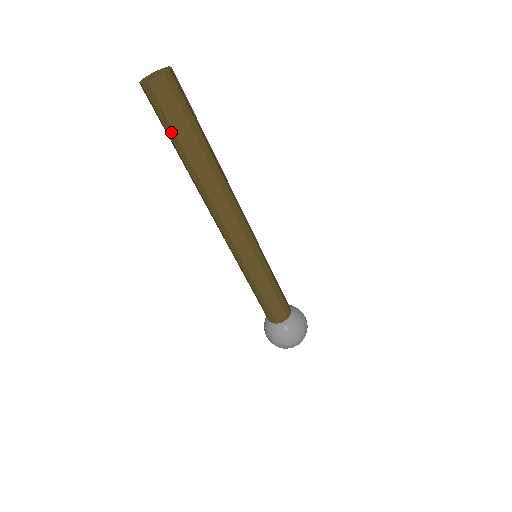
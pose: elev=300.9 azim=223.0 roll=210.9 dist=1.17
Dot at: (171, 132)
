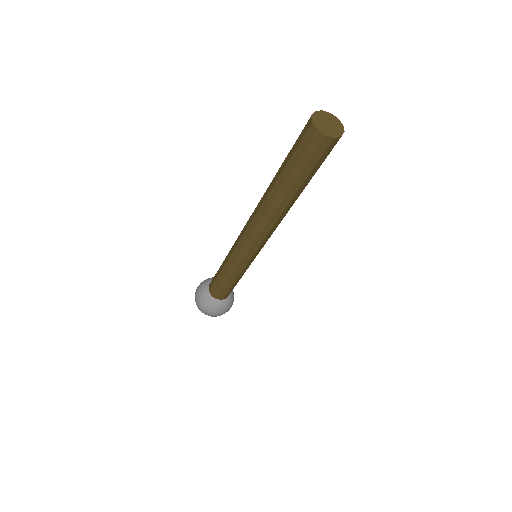
Dot at: (305, 174)
